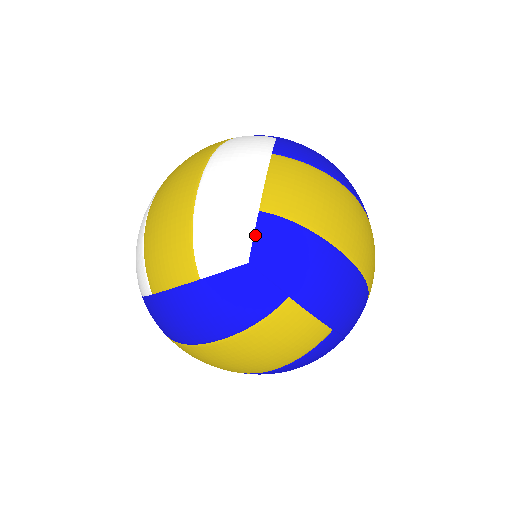
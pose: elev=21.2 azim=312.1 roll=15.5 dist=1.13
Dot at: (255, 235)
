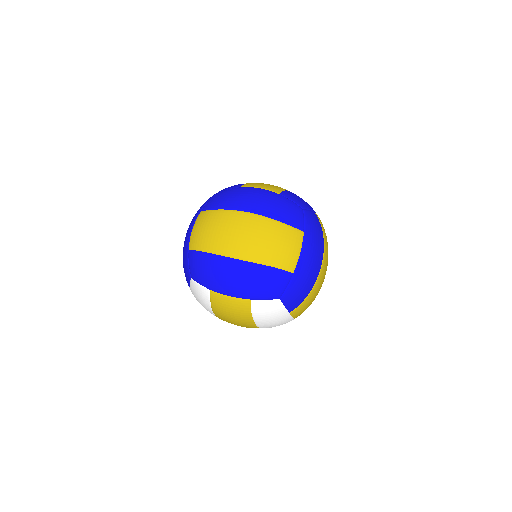
Dot at: occluded
